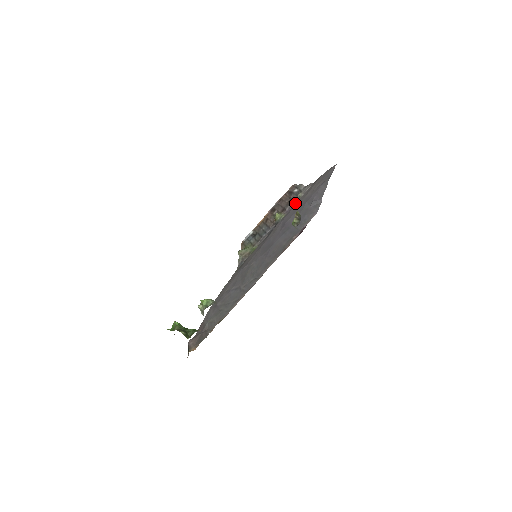
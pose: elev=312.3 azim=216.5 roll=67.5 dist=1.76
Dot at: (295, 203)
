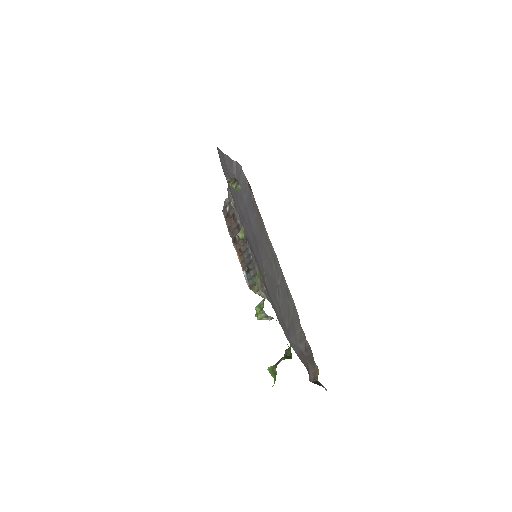
Dot at: (236, 211)
